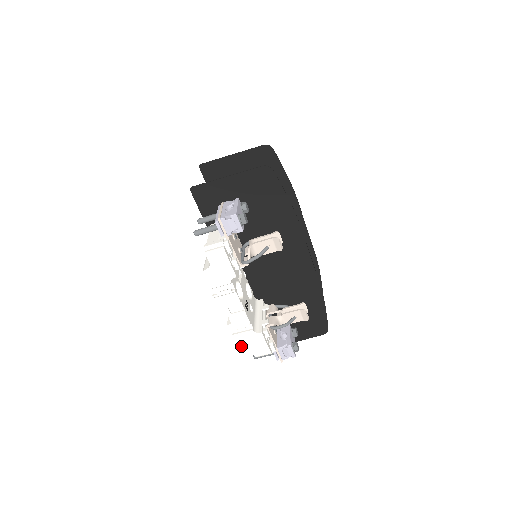
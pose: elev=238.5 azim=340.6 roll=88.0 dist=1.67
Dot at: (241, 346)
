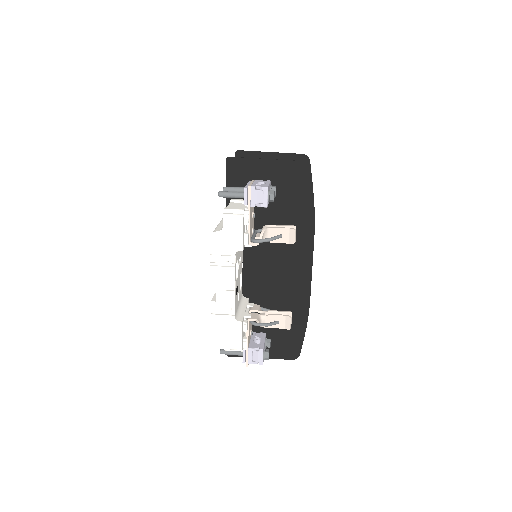
Dot at: (215, 330)
